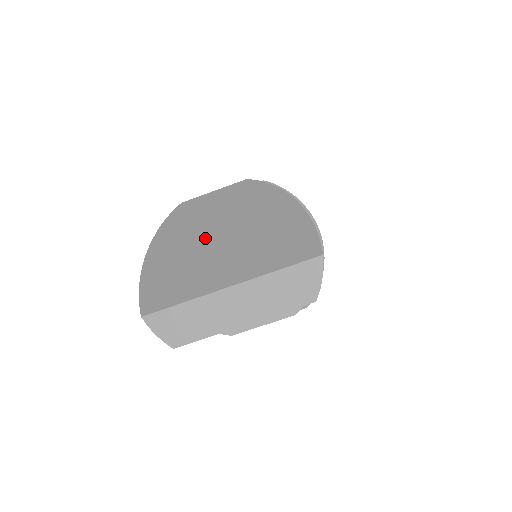
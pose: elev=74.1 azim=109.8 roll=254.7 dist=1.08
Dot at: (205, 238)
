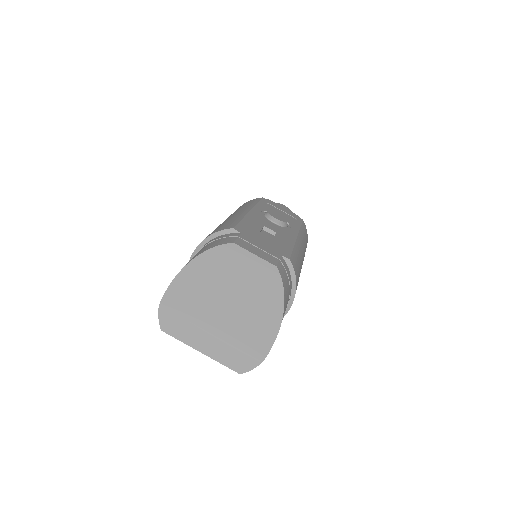
Dot at: (224, 286)
